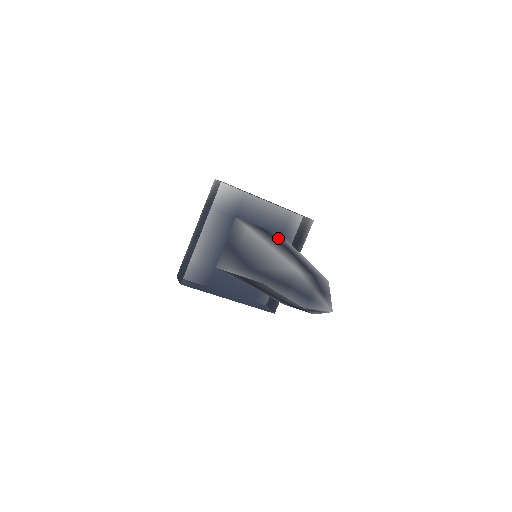
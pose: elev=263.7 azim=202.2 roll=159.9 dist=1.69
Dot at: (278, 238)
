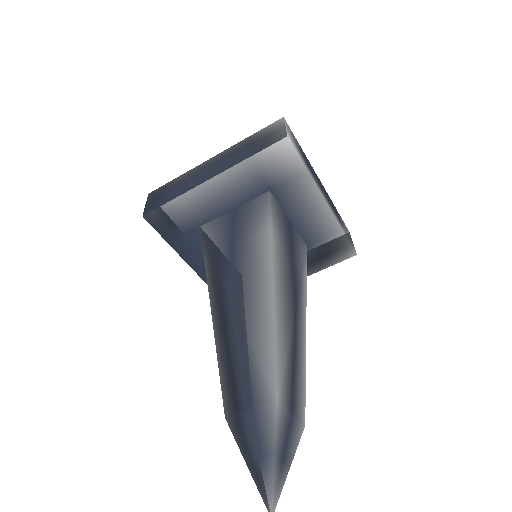
Dot at: (298, 259)
